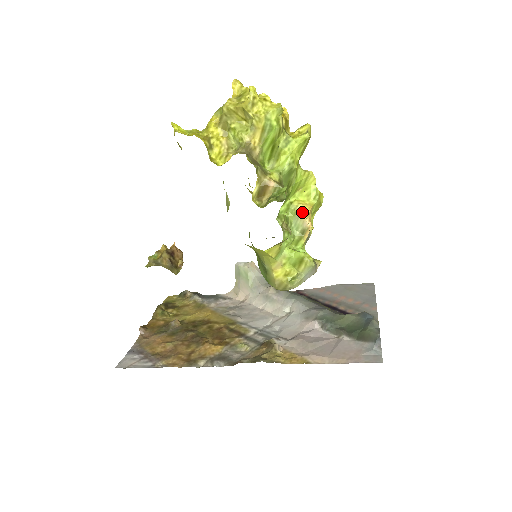
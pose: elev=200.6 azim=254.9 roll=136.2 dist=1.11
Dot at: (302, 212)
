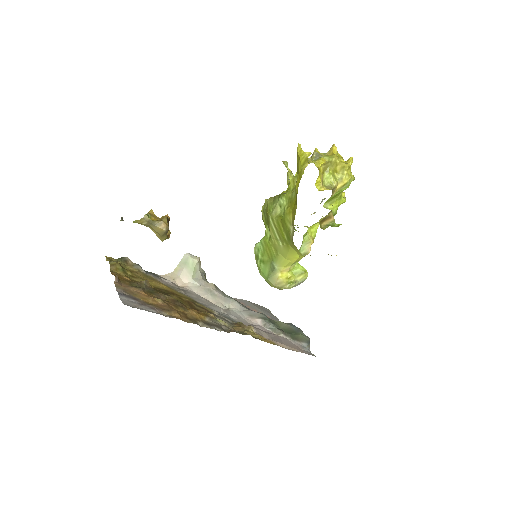
Dot at: (311, 241)
